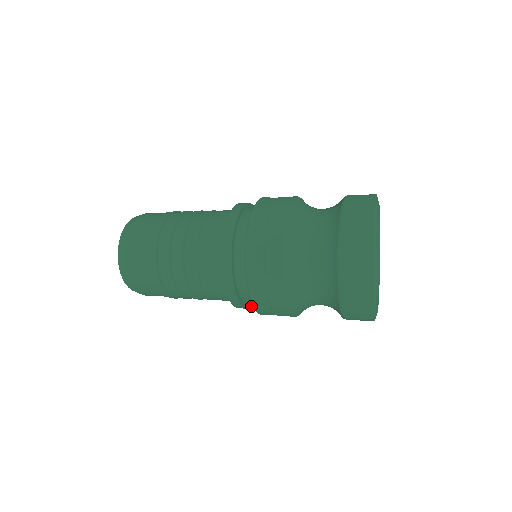
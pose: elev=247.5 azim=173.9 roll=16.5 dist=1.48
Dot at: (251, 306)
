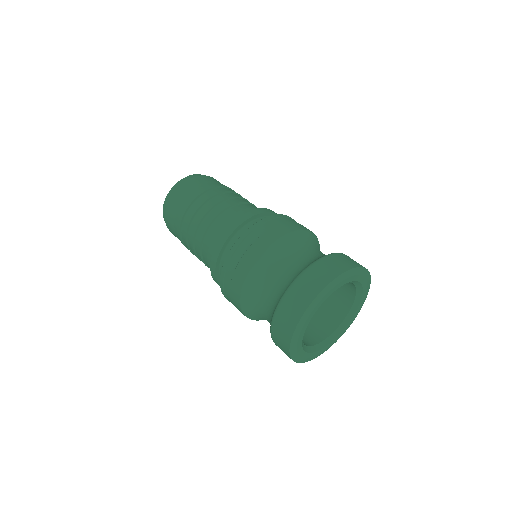
Dot at: (216, 273)
